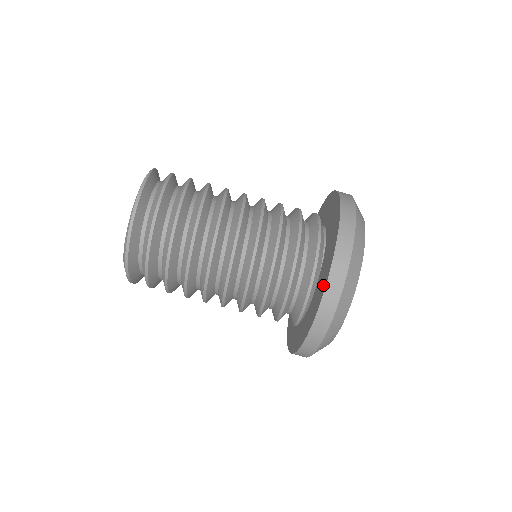
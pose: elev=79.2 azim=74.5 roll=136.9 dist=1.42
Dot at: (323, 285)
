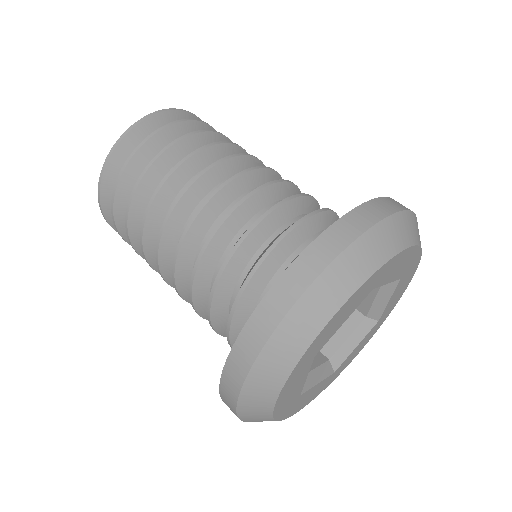
Dot at: occluded
